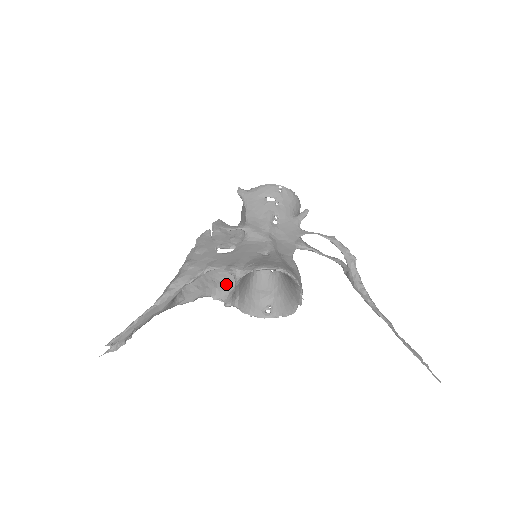
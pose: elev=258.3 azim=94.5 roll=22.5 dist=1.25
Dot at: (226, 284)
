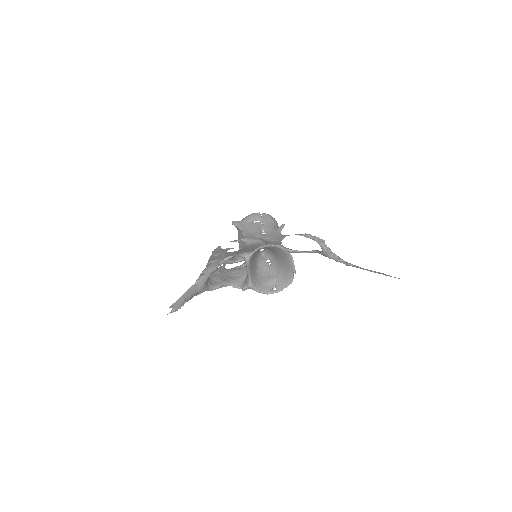
Dot at: (240, 277)
